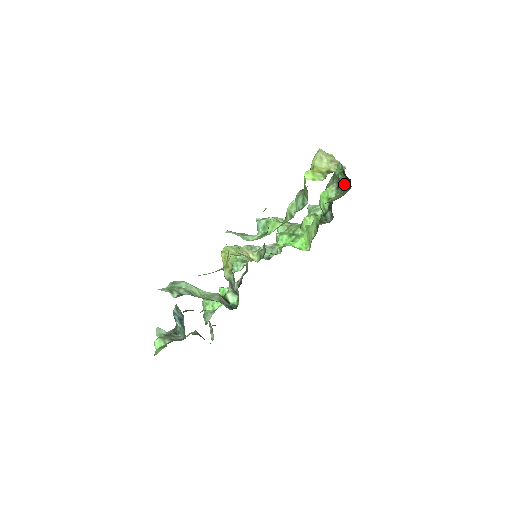
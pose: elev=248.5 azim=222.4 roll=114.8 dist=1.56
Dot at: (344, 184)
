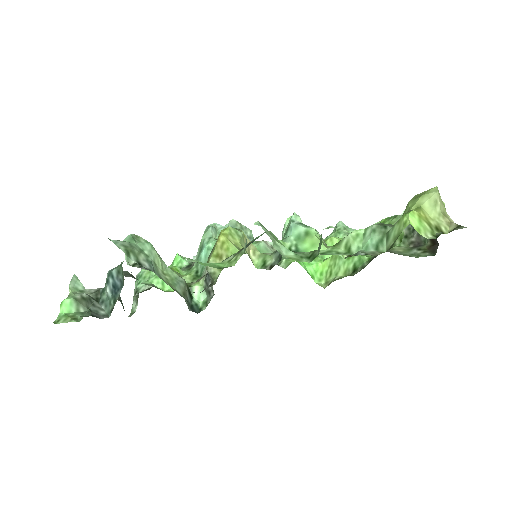
Dot at: (419, 238)
